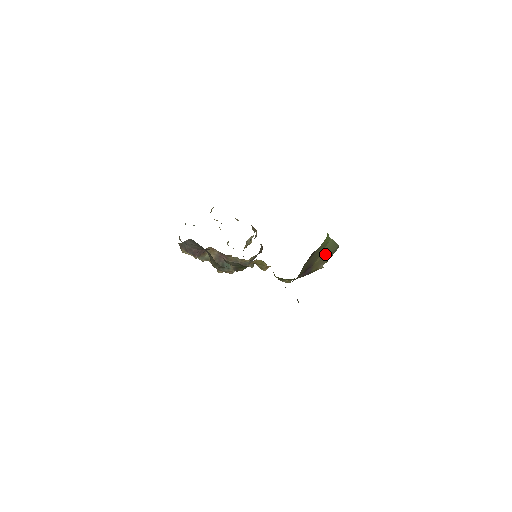
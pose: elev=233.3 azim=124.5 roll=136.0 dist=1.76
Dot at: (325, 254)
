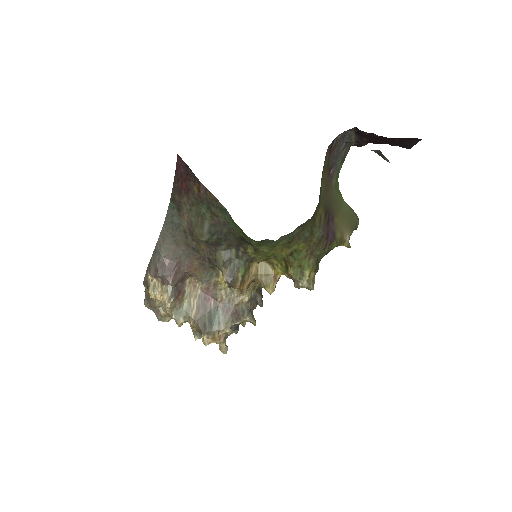
Dot at: (345, 216)
